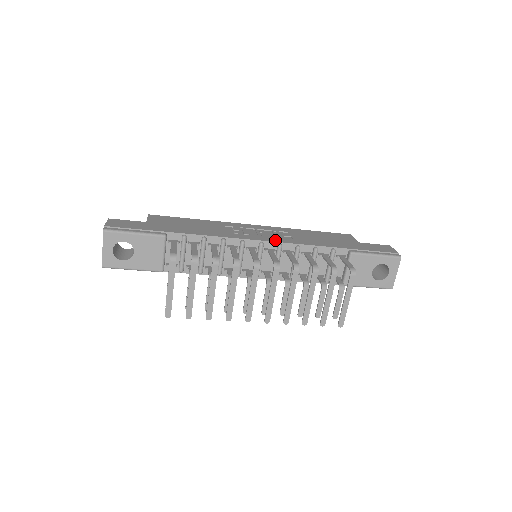
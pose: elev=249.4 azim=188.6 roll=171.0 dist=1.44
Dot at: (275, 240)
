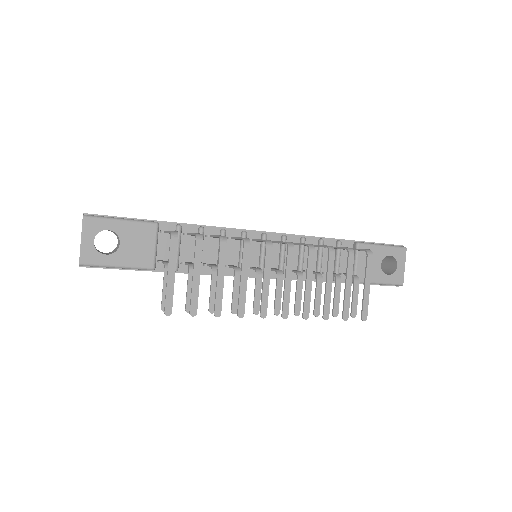
Dot at: occluded
